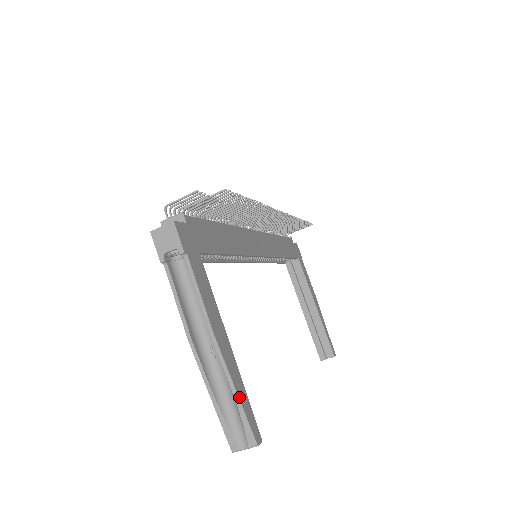
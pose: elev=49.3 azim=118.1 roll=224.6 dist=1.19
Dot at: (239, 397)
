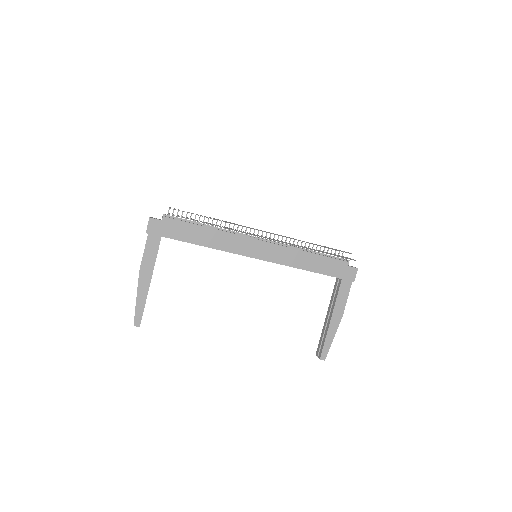
Dot at: (136, 303)
